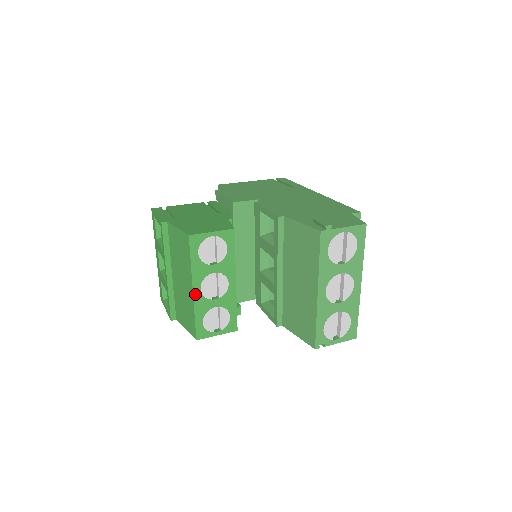
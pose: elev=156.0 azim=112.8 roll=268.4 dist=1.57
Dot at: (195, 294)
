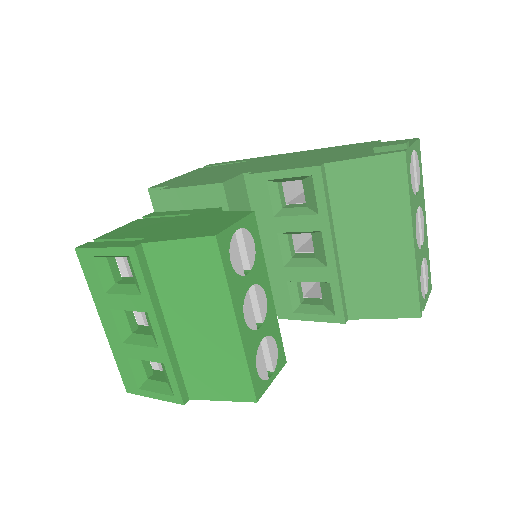
Dot at: (241, 330)
